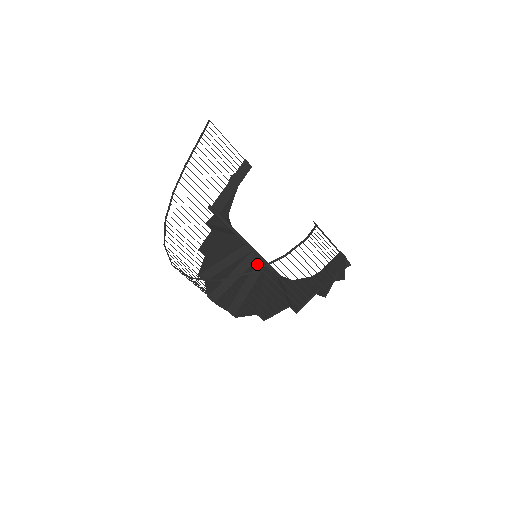
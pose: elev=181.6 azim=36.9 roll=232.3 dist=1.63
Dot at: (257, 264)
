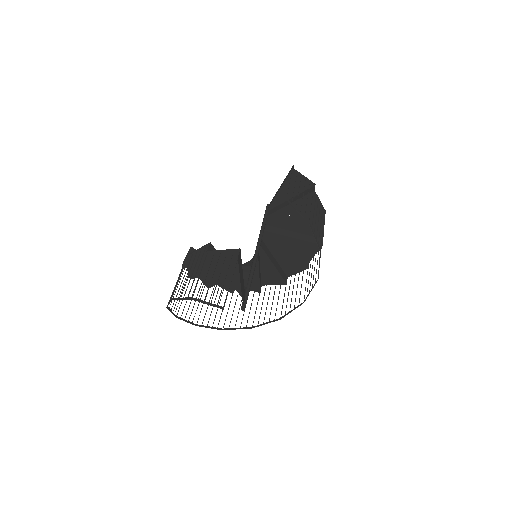
Dot at: occluded
